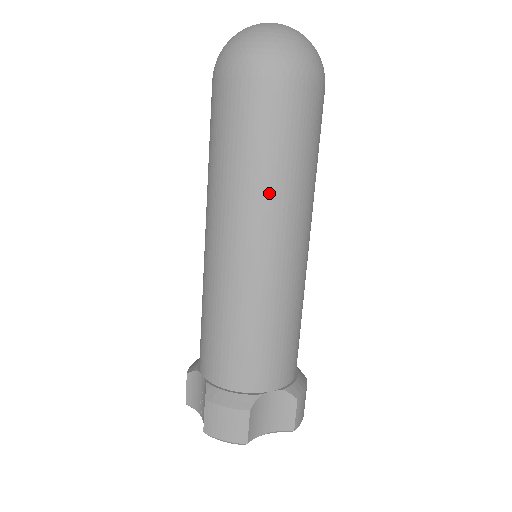
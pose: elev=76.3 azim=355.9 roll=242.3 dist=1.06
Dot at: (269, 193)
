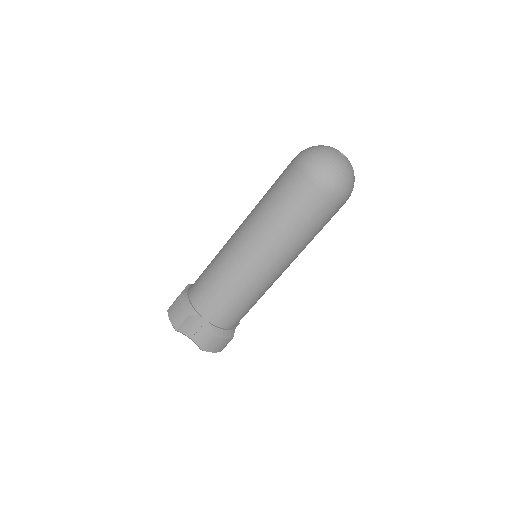
Dot at: occluded
